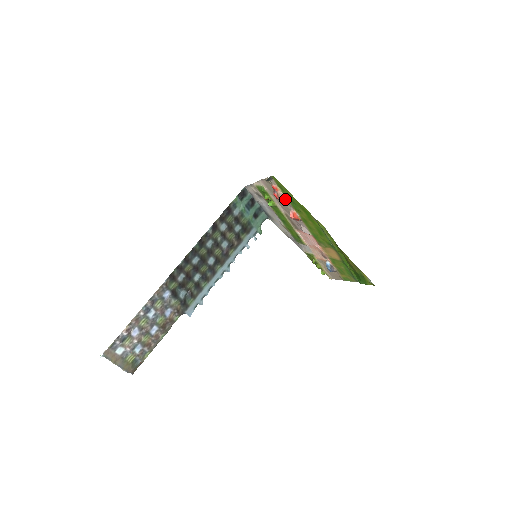
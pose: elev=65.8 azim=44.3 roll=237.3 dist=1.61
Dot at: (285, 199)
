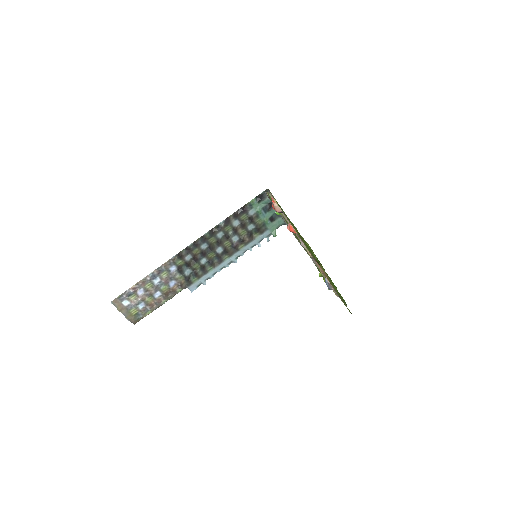
Dot at: (283, 212)
